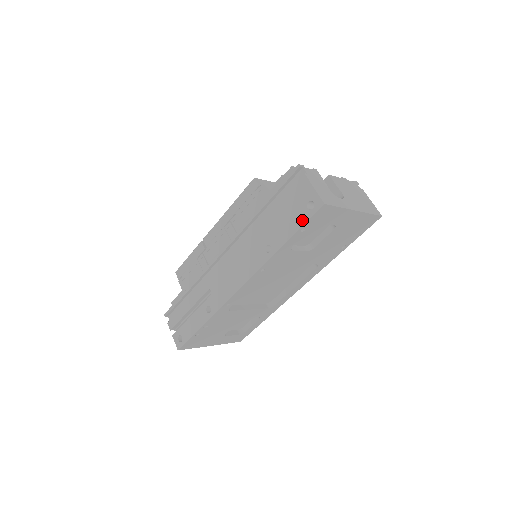
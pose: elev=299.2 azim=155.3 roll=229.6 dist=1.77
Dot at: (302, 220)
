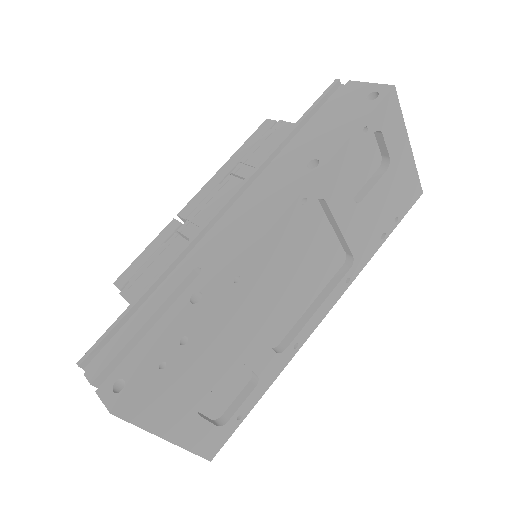
Dot at: (364, 112)
